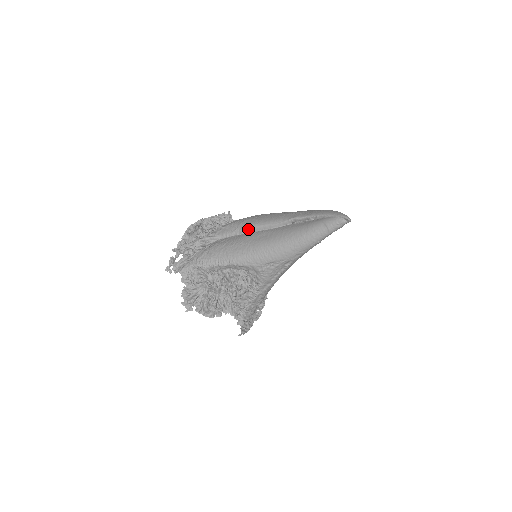
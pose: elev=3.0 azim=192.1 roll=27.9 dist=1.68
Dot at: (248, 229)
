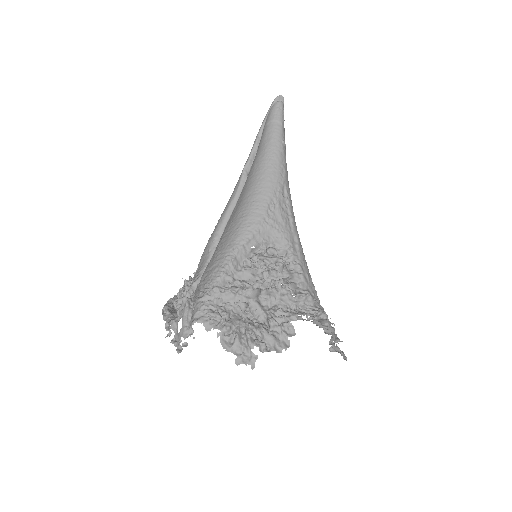
Dot at: (219, 230)
